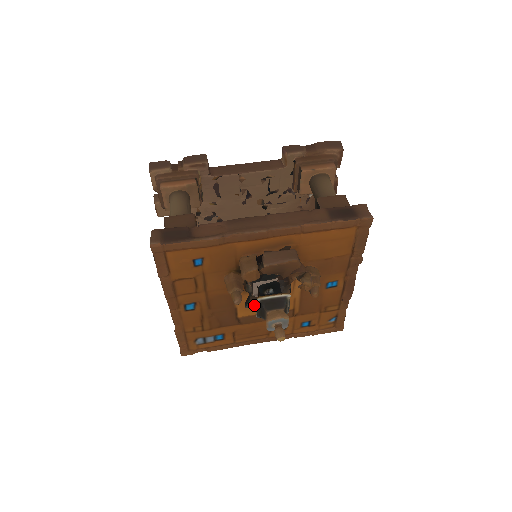
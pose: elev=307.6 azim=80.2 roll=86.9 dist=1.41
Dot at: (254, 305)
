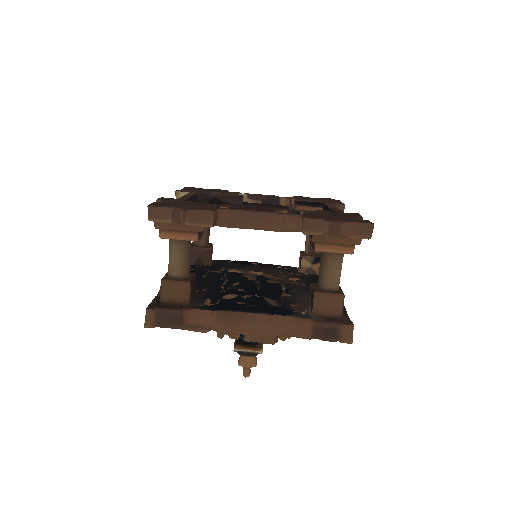
Dot at: occluded
